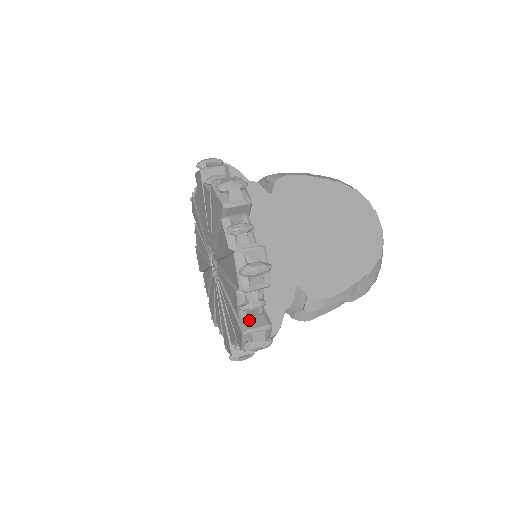
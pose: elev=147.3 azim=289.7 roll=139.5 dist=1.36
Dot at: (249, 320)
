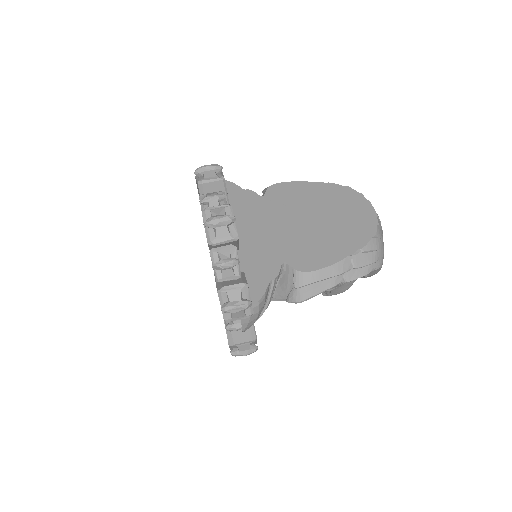
Dot at: (226, 282)
